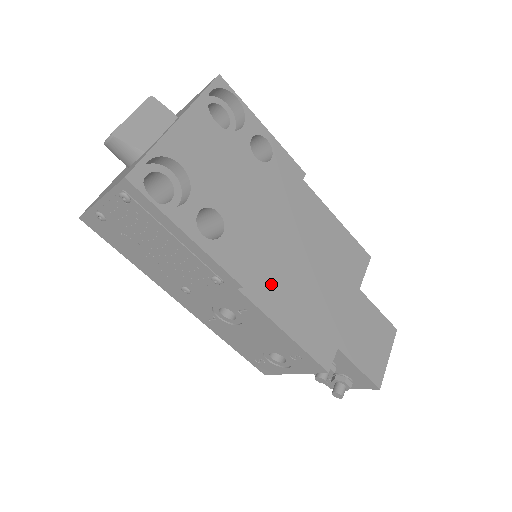
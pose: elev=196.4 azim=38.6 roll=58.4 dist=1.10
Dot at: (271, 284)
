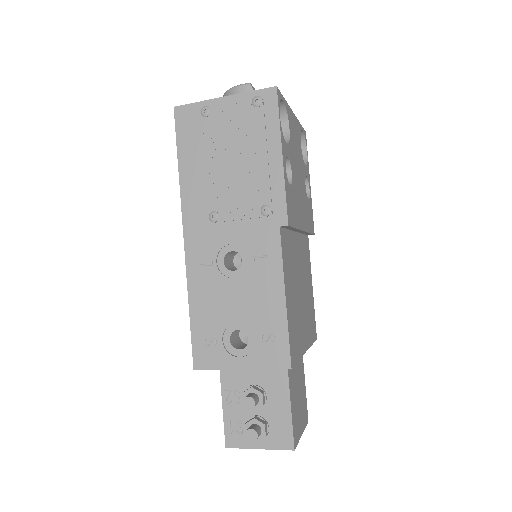
Dot at: (289, 257)
